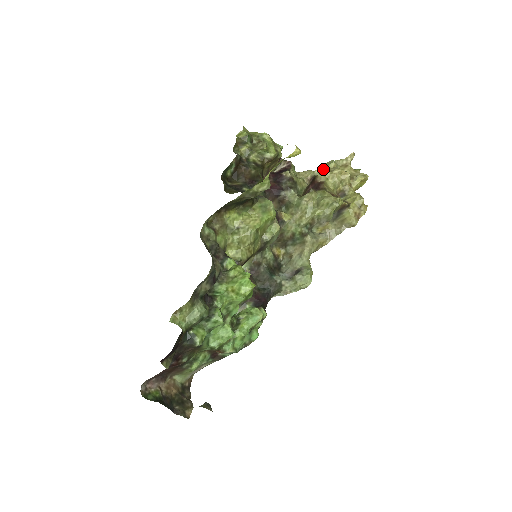
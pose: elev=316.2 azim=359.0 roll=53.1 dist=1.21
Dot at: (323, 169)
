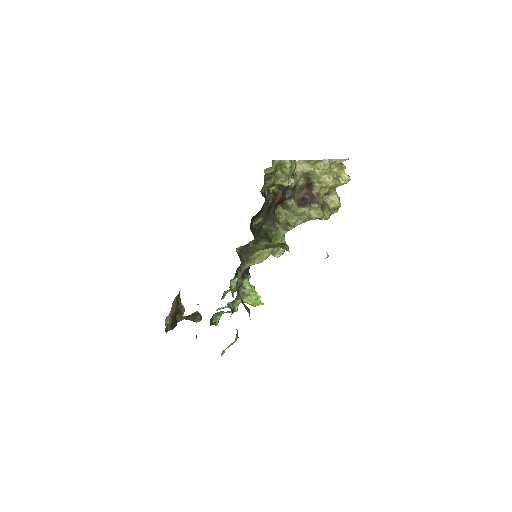
Dot at: (319, 167)
